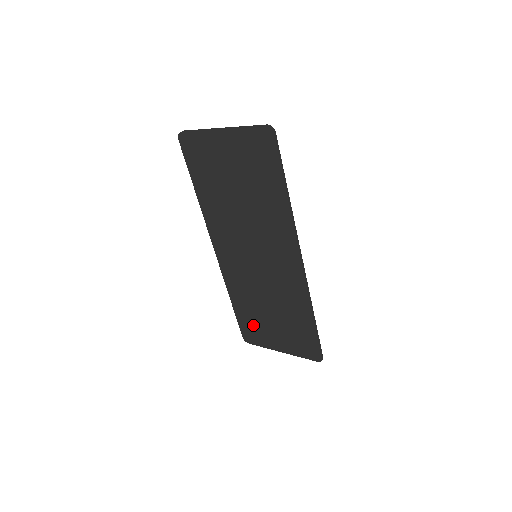
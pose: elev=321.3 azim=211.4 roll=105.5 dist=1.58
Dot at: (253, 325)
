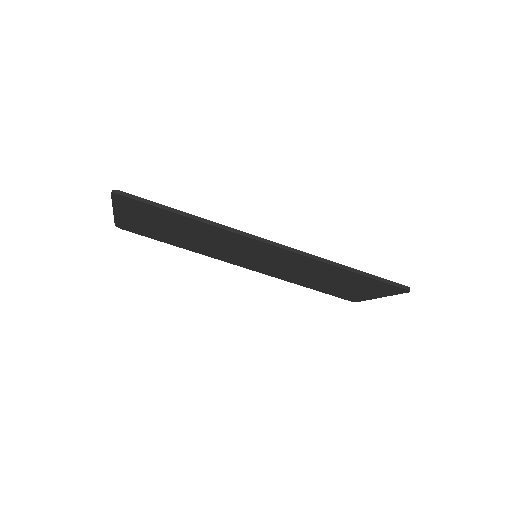
Dot at: (336, 292)
